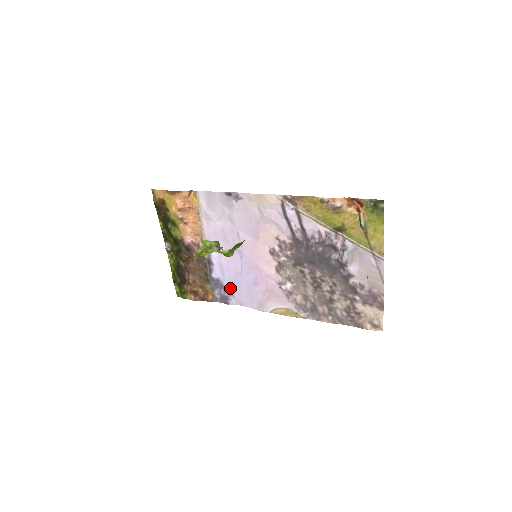
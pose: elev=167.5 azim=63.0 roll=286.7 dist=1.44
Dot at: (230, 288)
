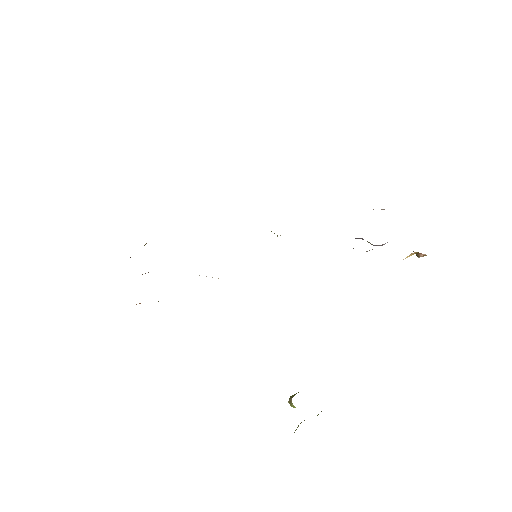
Dot at: occluded
